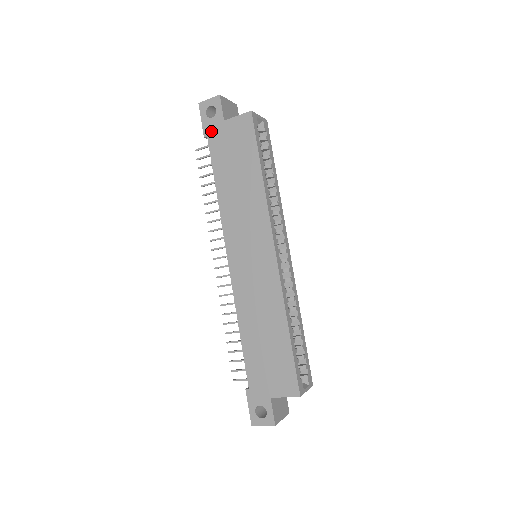
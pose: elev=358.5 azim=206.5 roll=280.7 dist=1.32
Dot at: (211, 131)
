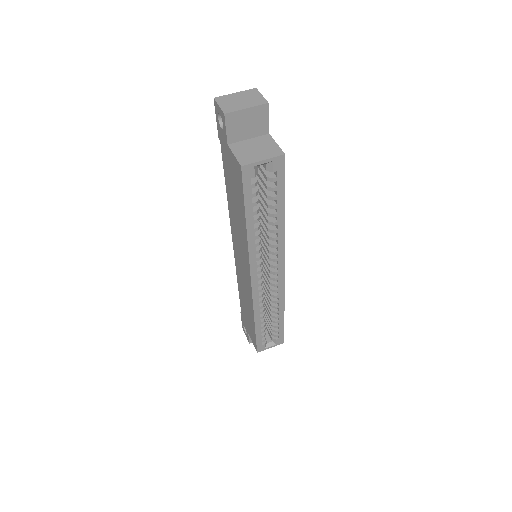
Dot at: (221, 140)
